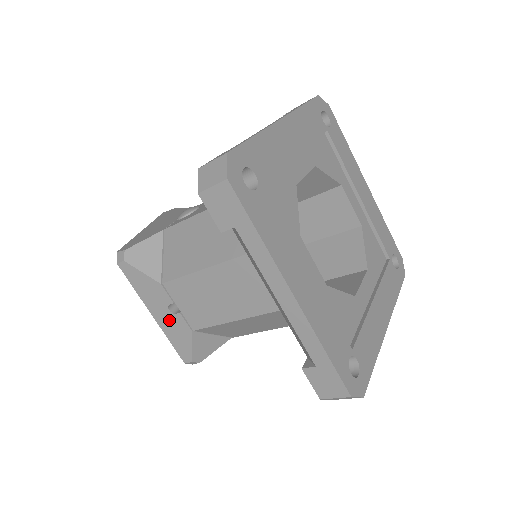
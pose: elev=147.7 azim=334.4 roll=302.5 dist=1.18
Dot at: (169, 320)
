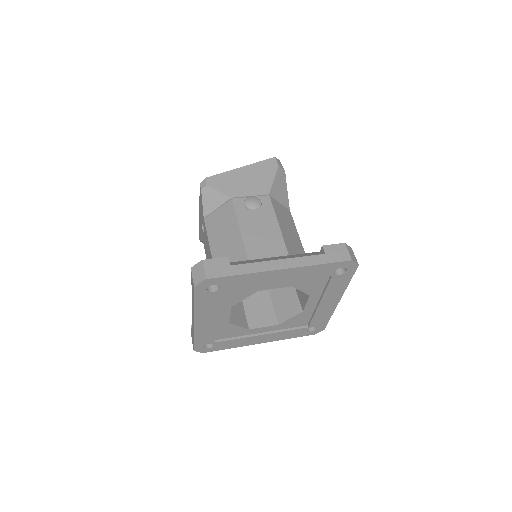
Dot at: (201, 224)
